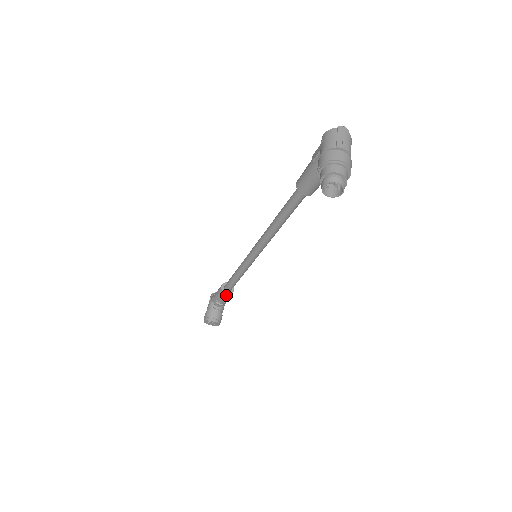
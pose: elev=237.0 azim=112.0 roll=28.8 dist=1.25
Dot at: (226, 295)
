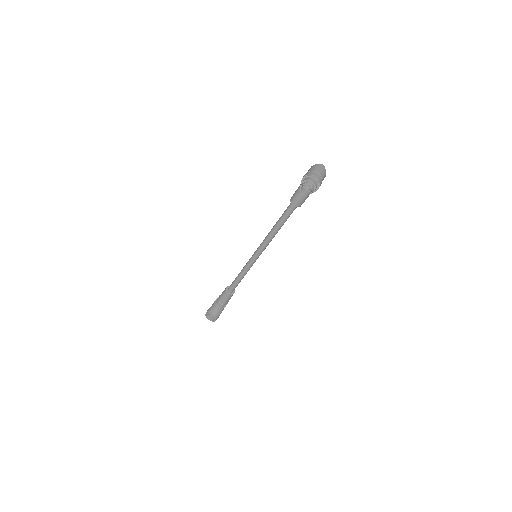
Dot at: (228, 295)
